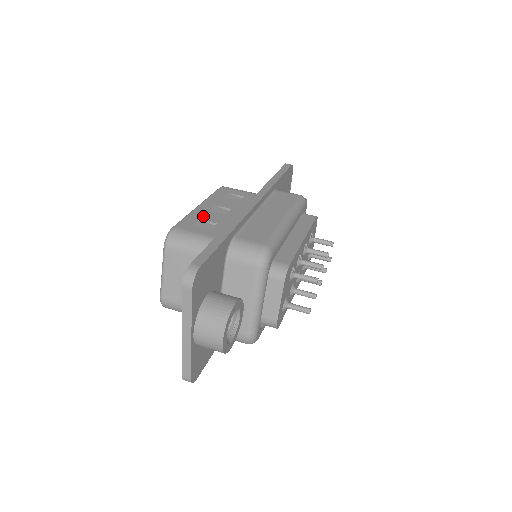
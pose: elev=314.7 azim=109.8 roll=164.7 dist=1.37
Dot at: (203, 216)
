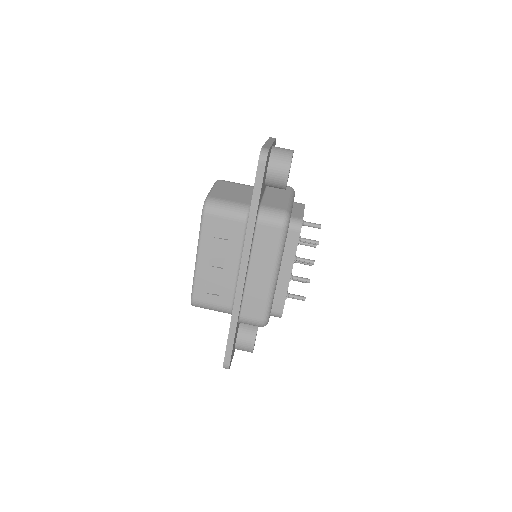
Dot at: (207, 278)
